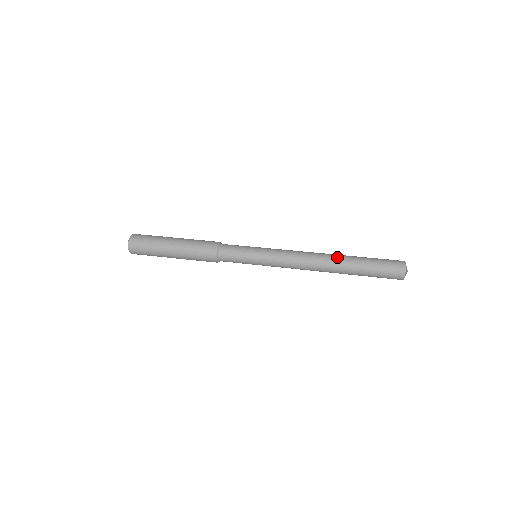
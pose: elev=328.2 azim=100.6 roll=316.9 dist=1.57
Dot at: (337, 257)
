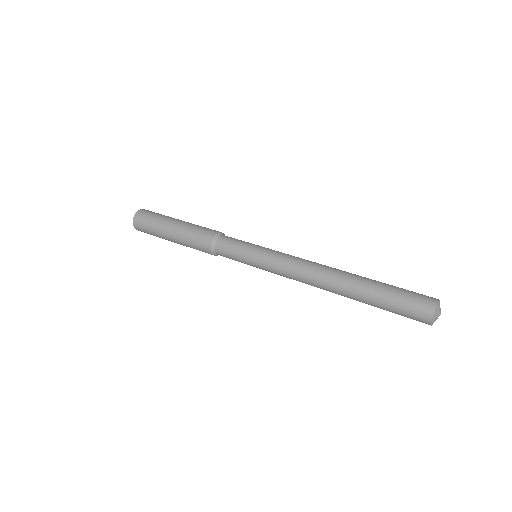
Dot at: (346, 276)
